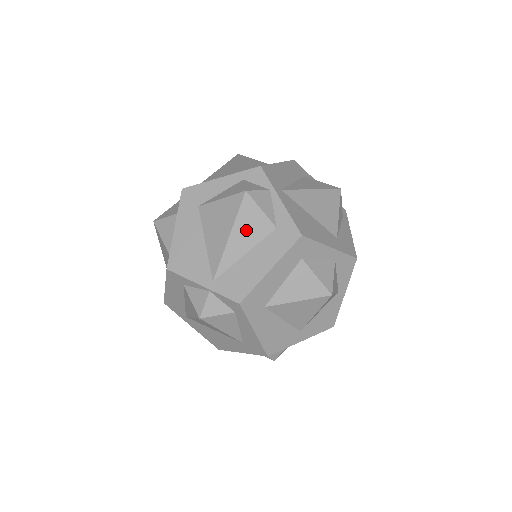
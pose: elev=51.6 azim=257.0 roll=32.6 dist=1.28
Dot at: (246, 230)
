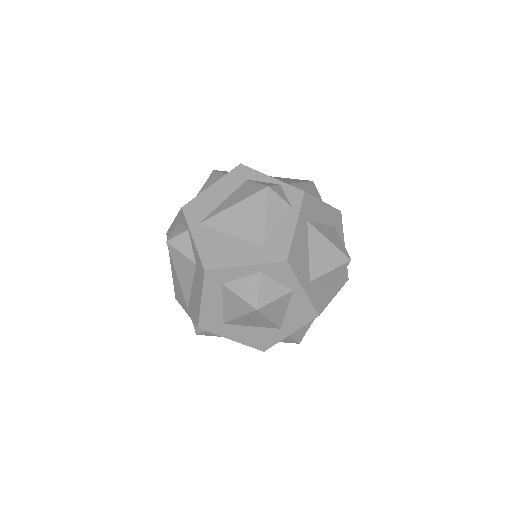
Dot at: (182, 270)
